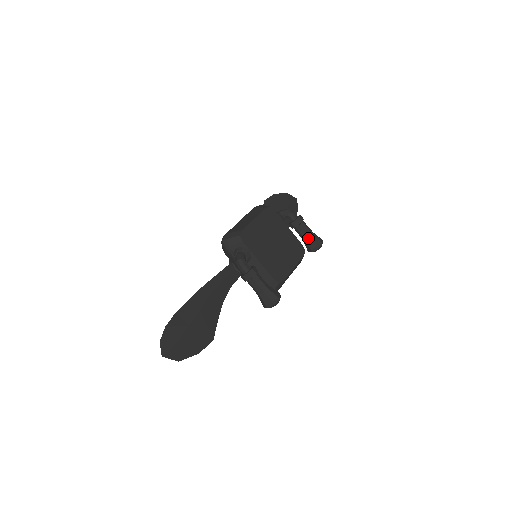
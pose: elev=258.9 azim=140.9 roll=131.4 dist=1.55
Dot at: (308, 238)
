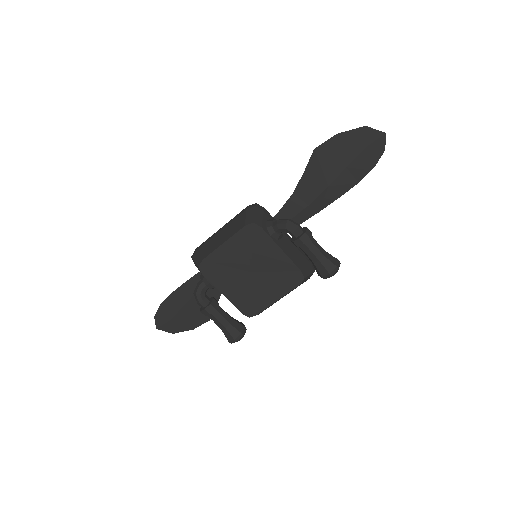
Dot at: (313, 263)
